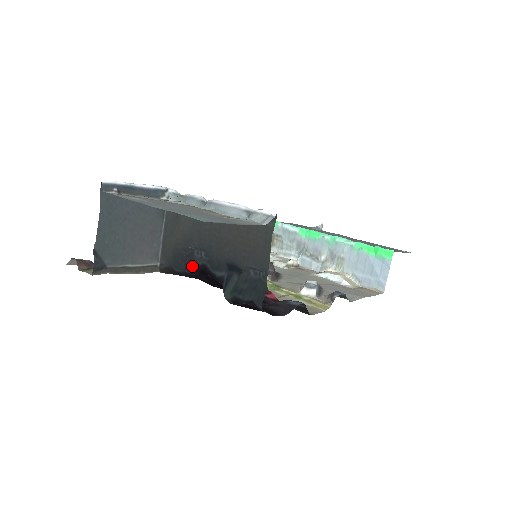
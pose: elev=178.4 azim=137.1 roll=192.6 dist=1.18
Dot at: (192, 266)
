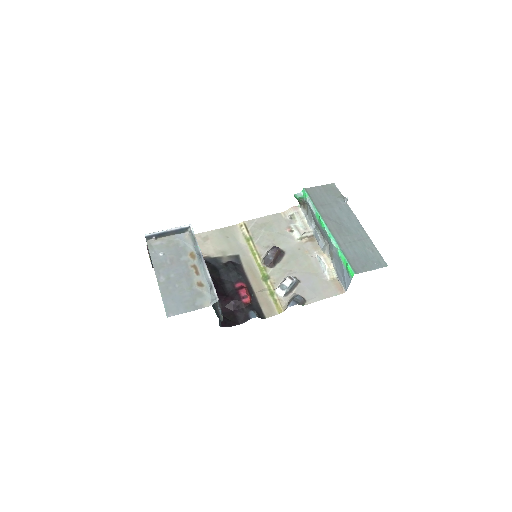
Dot at: occluded
